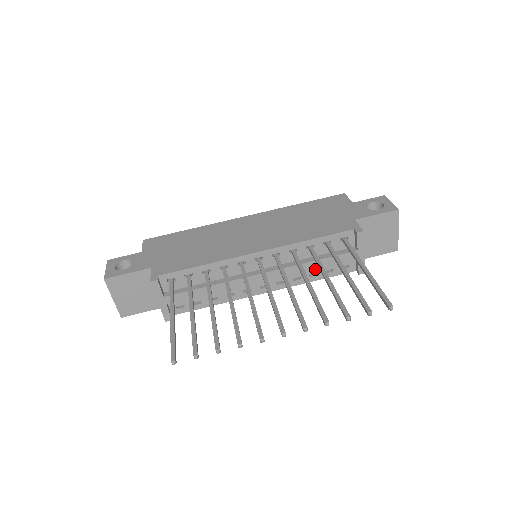
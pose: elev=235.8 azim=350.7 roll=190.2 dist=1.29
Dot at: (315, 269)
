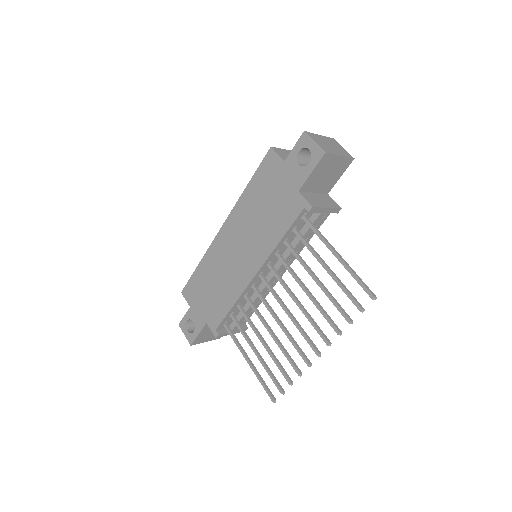
Dot at: occluded
